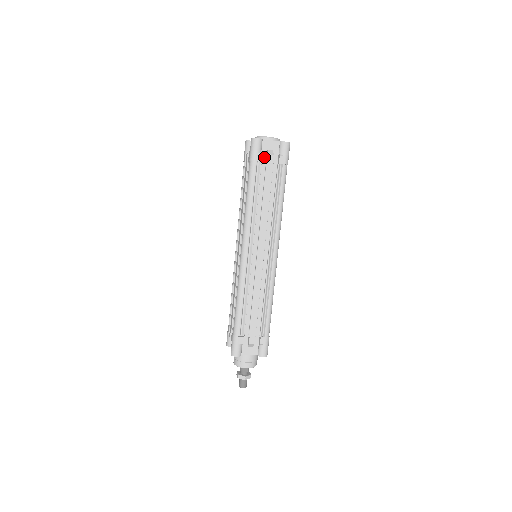
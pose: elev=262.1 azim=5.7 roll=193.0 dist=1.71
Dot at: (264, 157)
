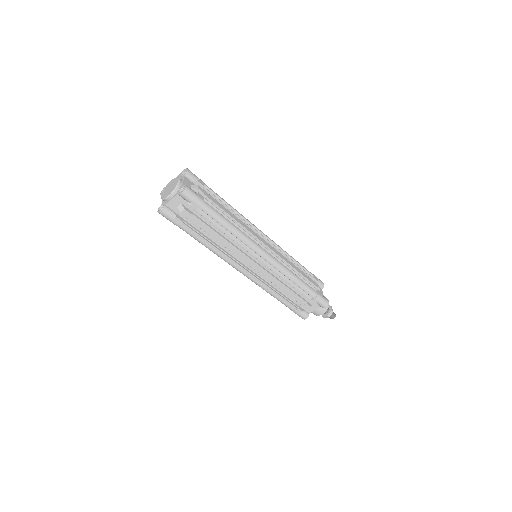
Dot at: occluded
